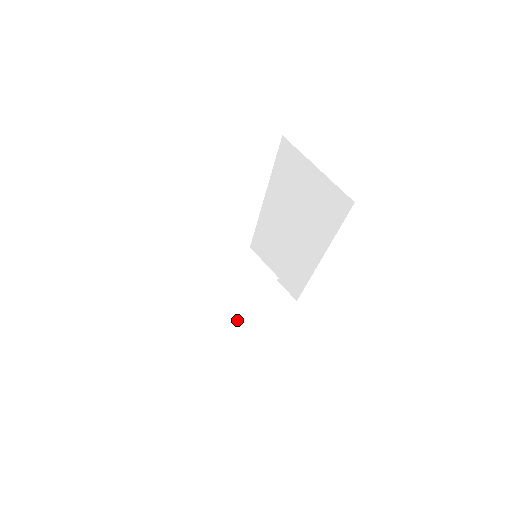
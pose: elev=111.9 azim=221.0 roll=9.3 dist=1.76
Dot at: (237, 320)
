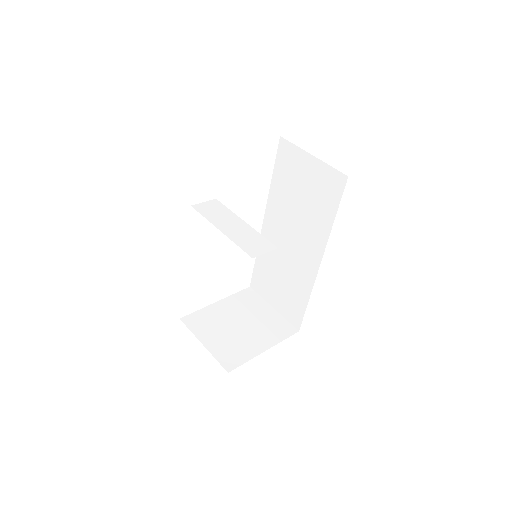
Dot at: (236, 343)
